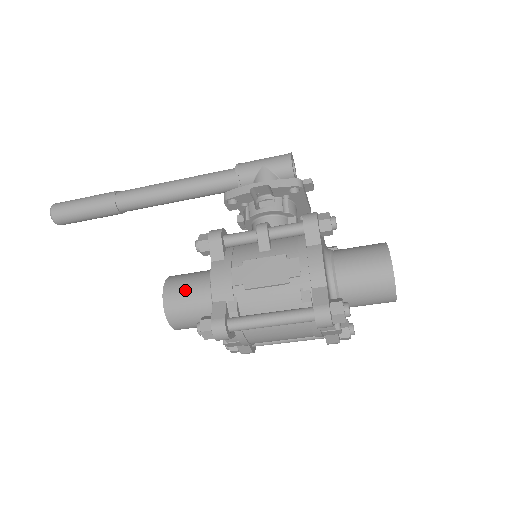
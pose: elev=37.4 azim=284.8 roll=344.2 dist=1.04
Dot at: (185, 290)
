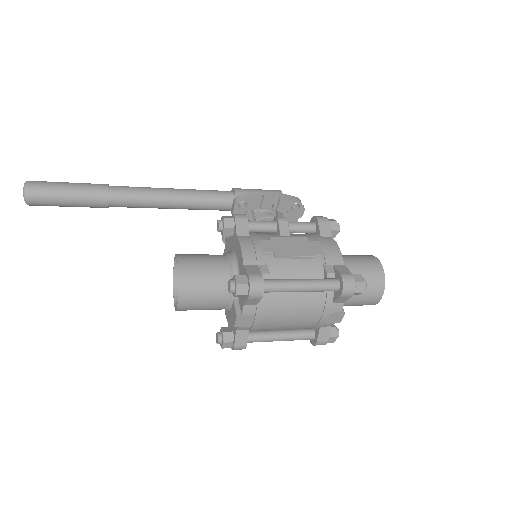
Dot at: (202, 261)
